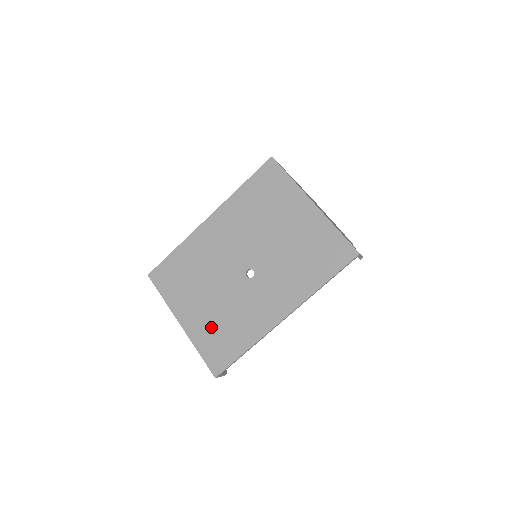
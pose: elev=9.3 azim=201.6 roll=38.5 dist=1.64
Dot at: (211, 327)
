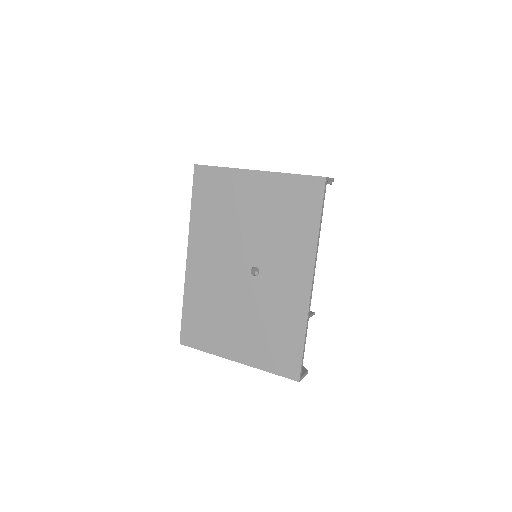
Dot at: (261, 342)
